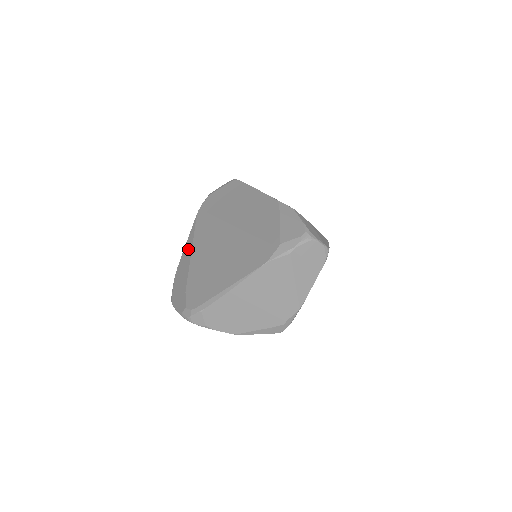
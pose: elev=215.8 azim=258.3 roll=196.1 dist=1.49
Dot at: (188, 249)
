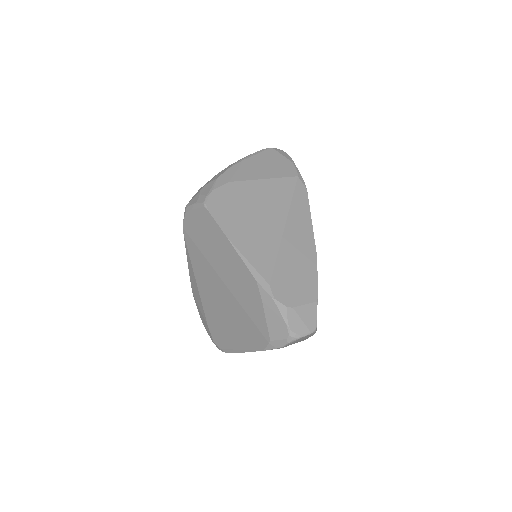
Dot at: (192, 275)
